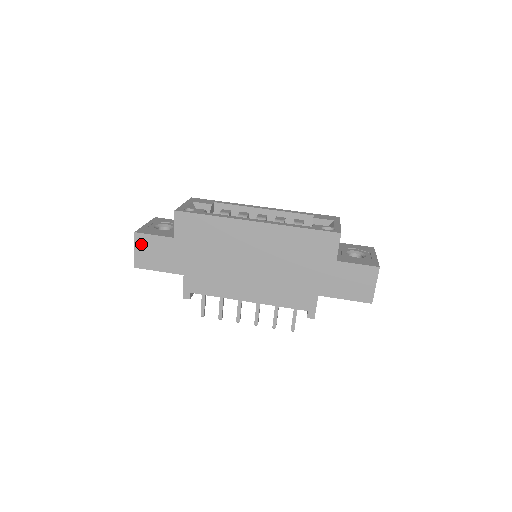
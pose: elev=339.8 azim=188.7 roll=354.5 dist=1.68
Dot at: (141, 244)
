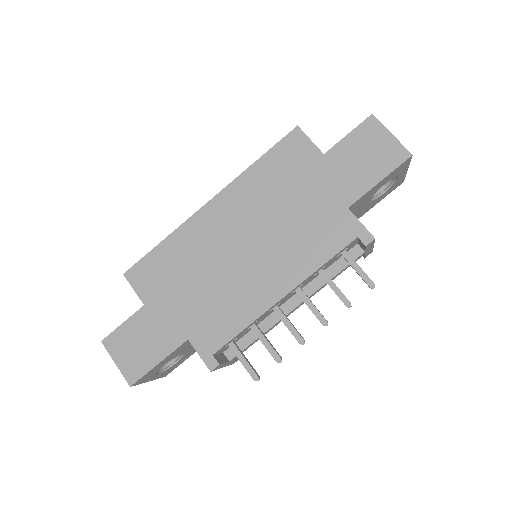
Dot at: (117, 349)
